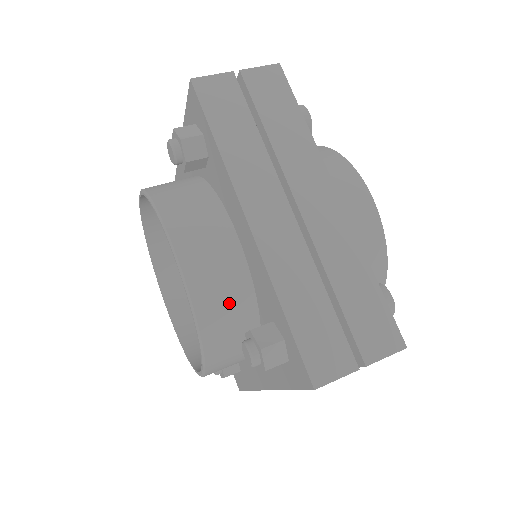
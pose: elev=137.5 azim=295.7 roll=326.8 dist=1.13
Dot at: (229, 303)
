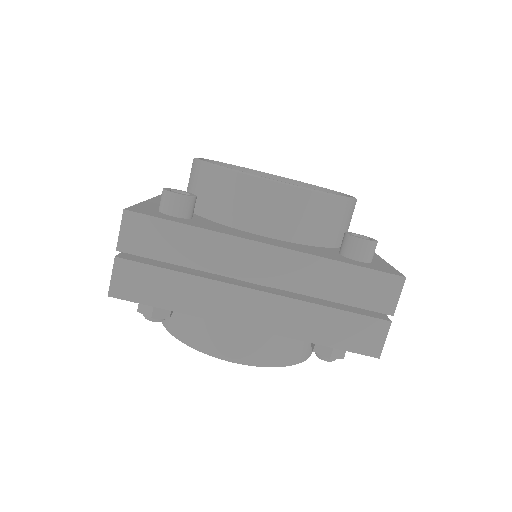
Dot at: (285, 342)
